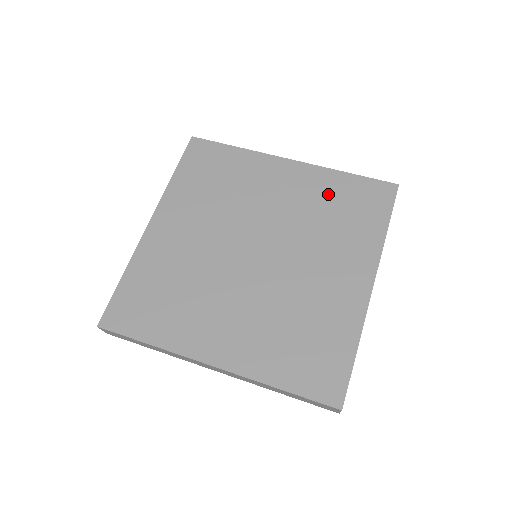
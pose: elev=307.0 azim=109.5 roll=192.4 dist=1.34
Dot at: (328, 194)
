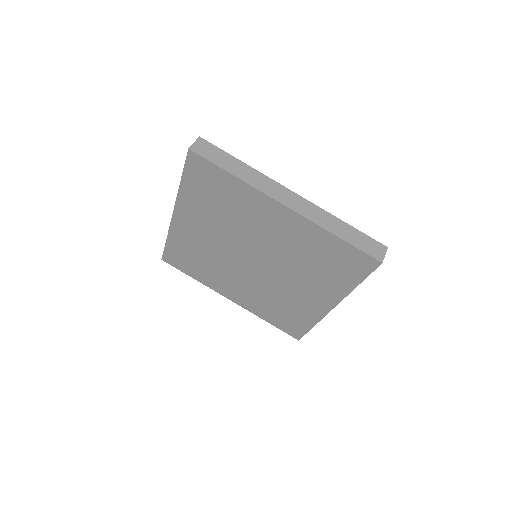
Dot at: (315, 247)
